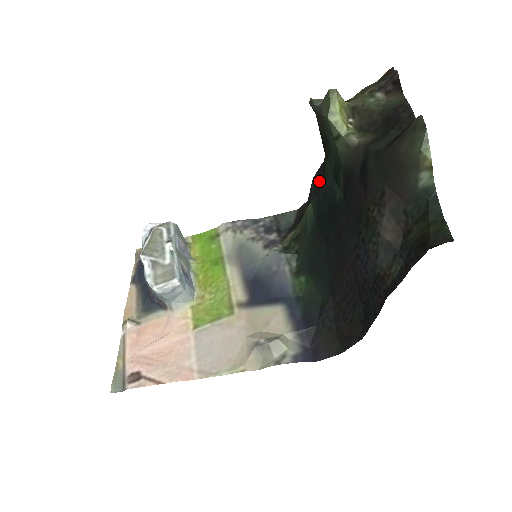
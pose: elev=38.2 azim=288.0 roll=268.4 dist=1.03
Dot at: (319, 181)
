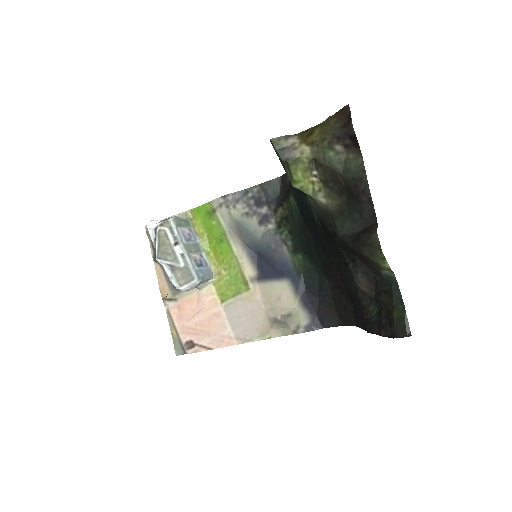
Dot at: occluded
